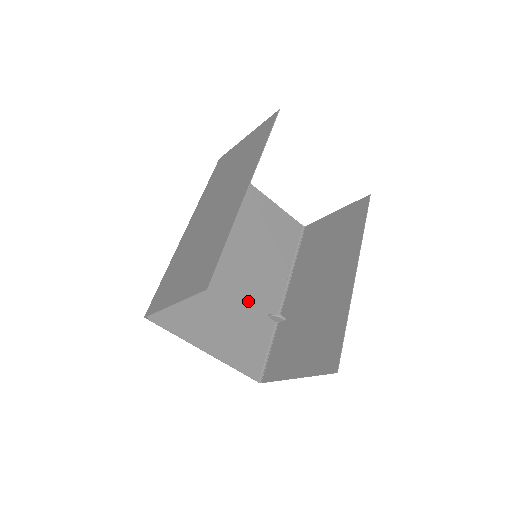
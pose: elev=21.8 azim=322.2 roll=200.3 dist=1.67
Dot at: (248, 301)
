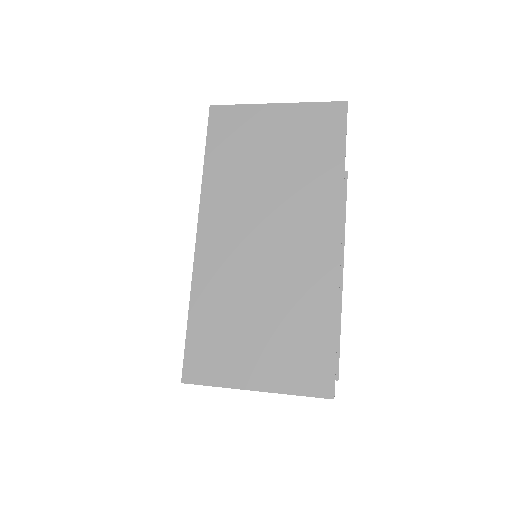
Dot at: occluded
